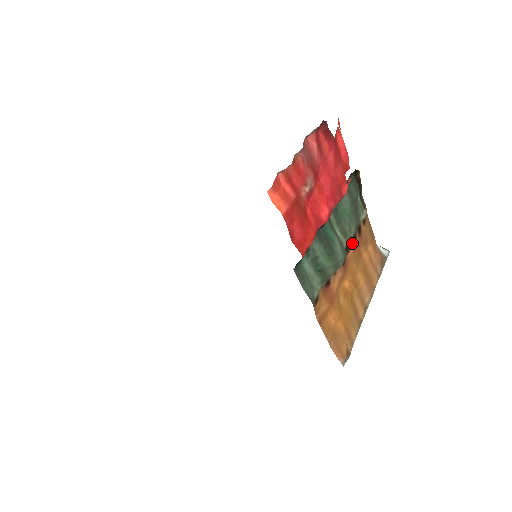
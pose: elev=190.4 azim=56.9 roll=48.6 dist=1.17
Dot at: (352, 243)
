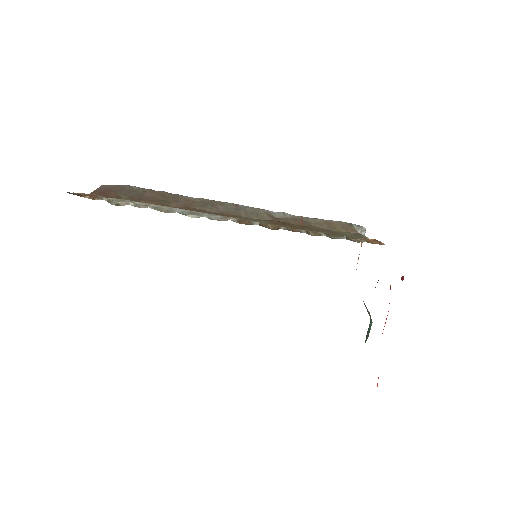
Dot at: occluded
